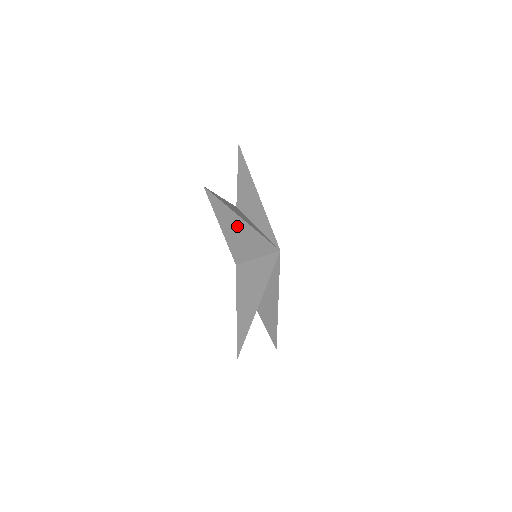
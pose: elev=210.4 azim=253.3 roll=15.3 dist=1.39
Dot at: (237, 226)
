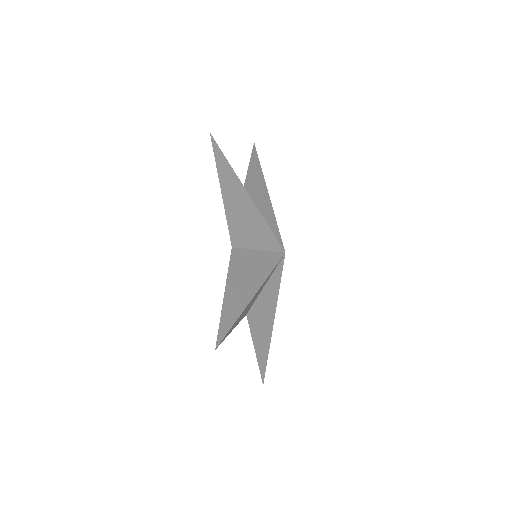
Dot at: (240, 199)
